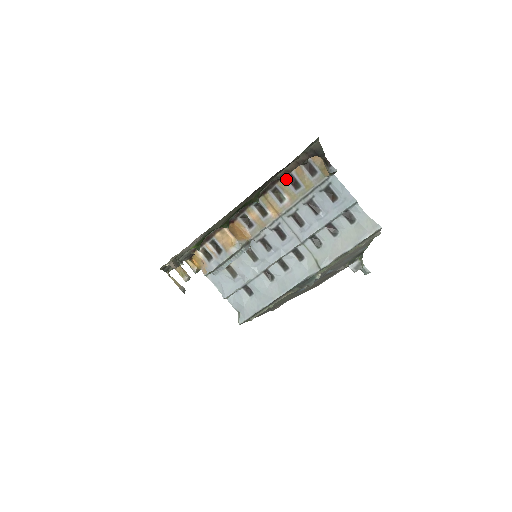
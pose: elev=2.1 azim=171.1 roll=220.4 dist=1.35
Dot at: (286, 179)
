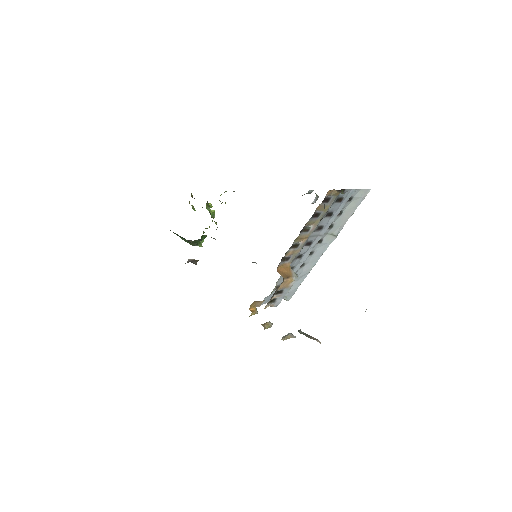
Dot at: (311, 219)
